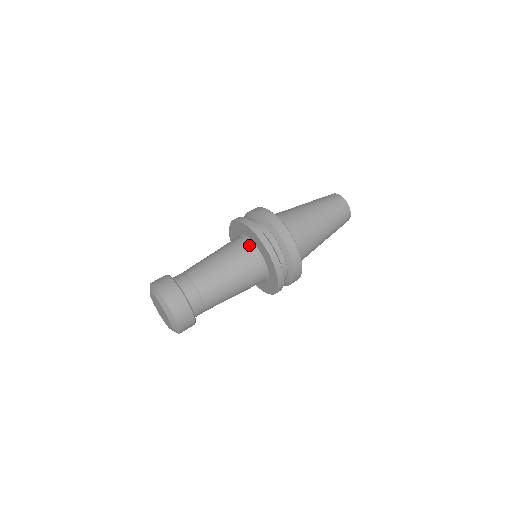
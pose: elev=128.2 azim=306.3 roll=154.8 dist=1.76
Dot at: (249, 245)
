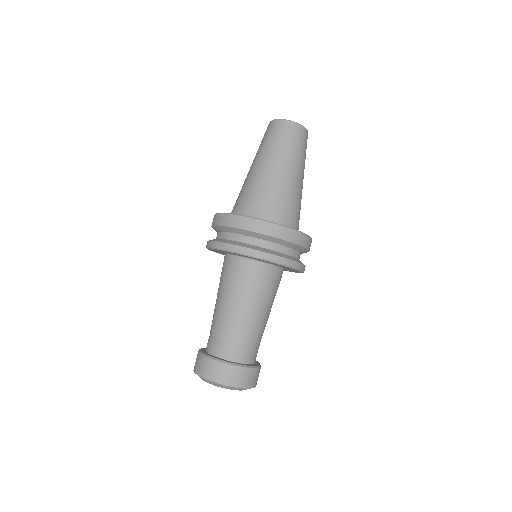
Dot at: (246, 264)
